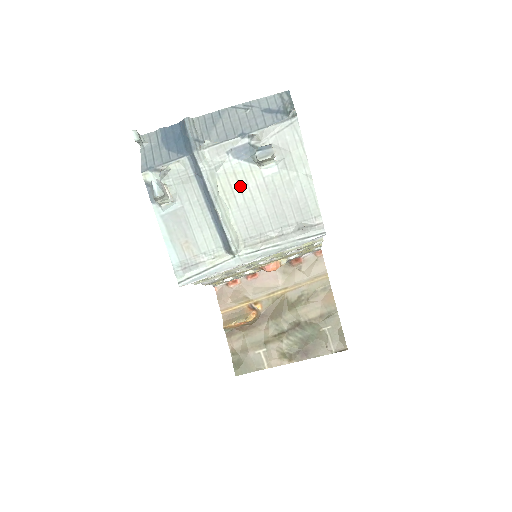
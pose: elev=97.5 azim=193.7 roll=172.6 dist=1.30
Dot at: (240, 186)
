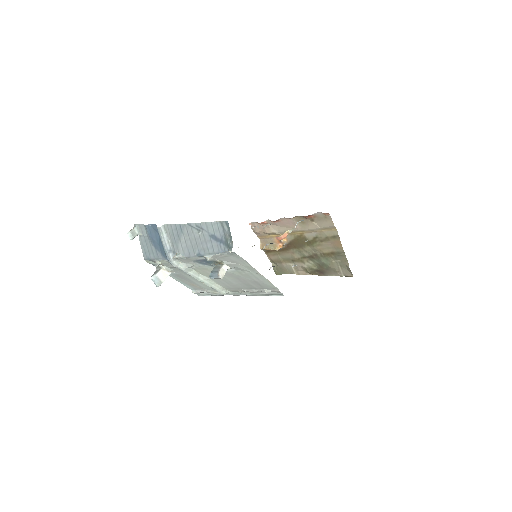
Dot at: occluded
